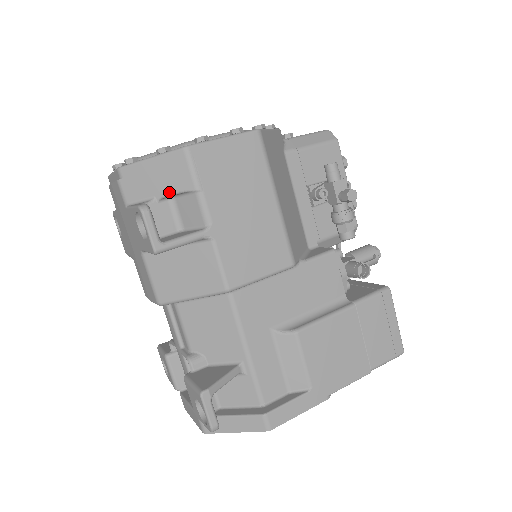
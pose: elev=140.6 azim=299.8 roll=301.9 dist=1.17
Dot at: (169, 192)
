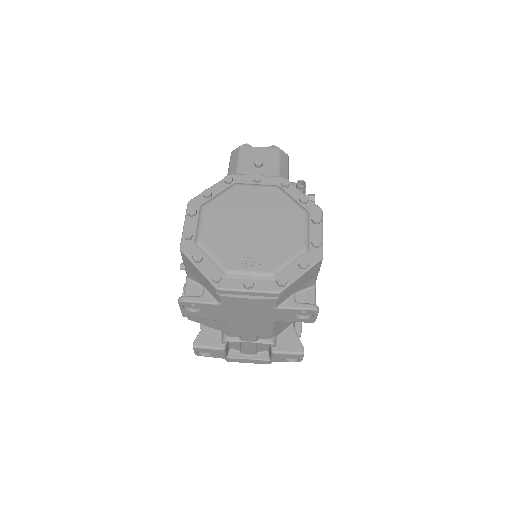
Dot at: occluded
